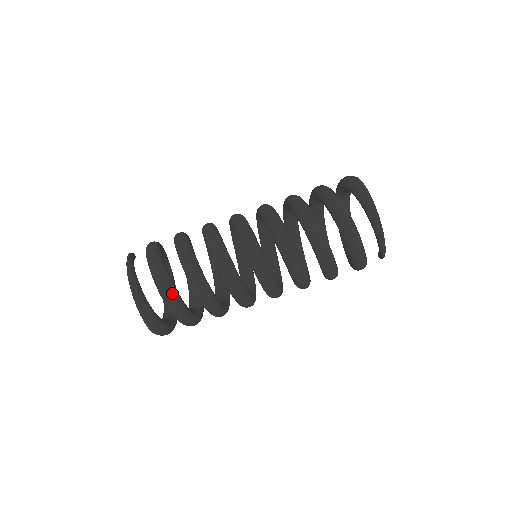
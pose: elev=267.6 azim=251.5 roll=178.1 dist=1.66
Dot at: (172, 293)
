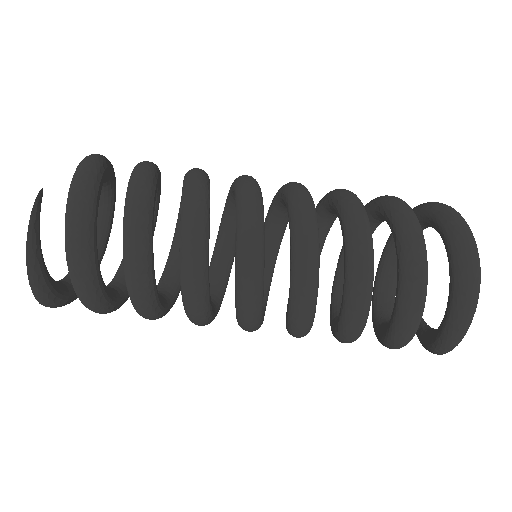
Dot at: (106, 311)
